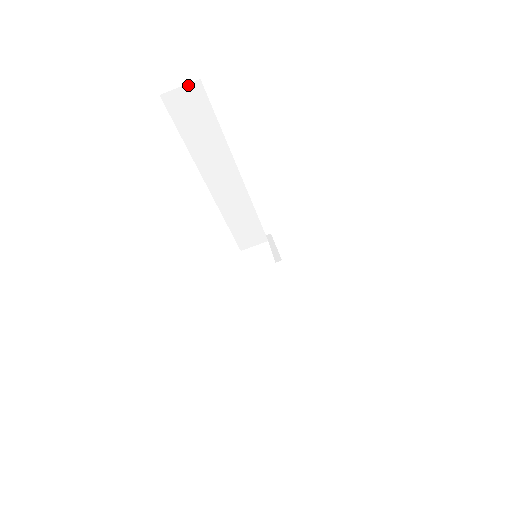
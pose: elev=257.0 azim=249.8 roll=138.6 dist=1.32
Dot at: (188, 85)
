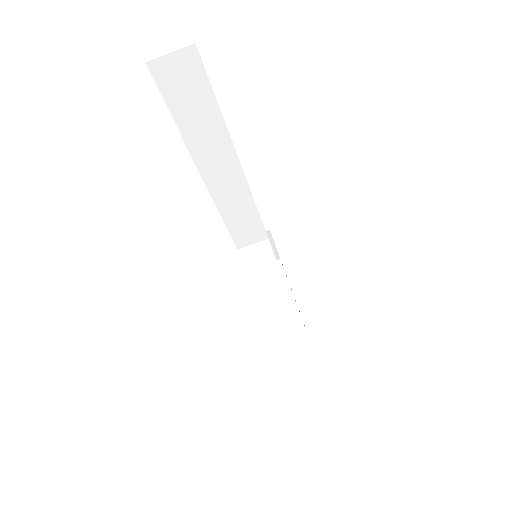
Dot at: (180, 51)
